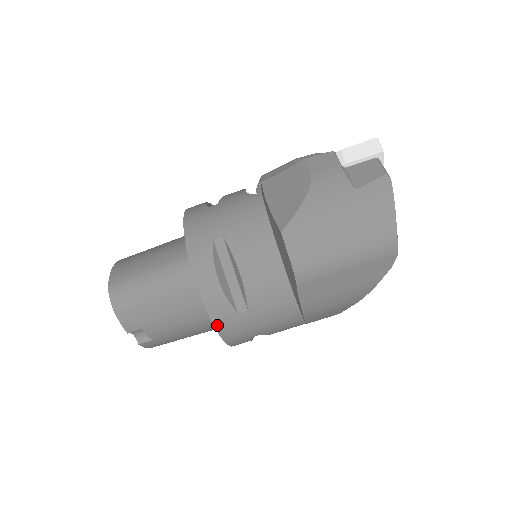
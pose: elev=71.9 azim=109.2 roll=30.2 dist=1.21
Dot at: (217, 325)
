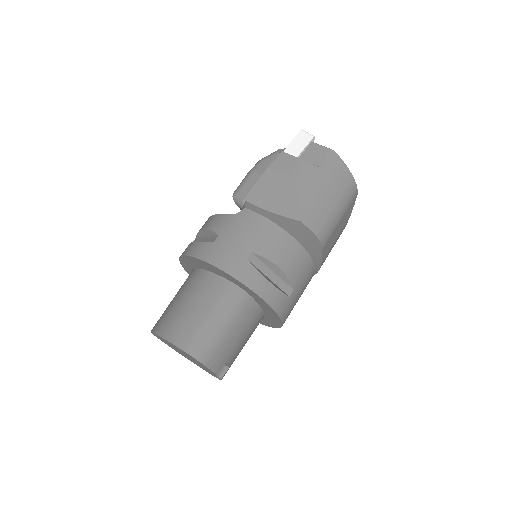
Dot at: (281, 315)
